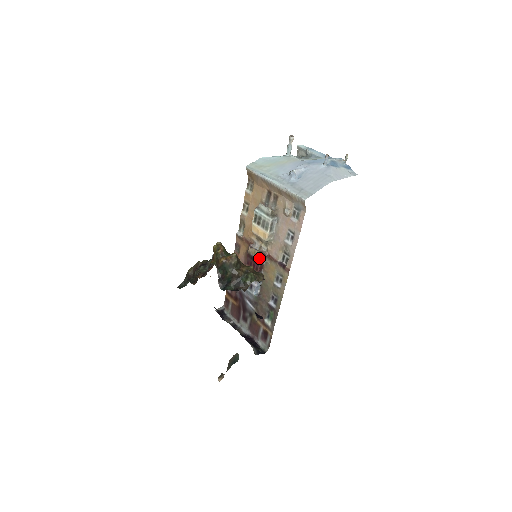
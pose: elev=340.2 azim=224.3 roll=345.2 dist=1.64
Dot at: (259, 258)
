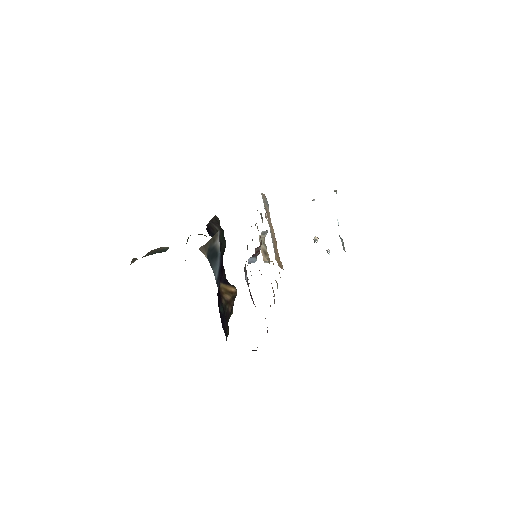
Dot at: occluded
